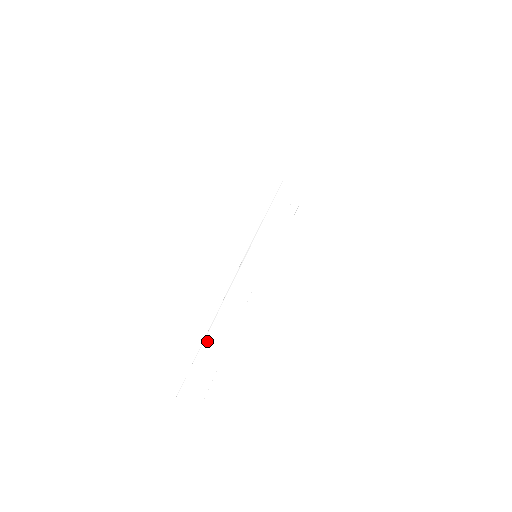
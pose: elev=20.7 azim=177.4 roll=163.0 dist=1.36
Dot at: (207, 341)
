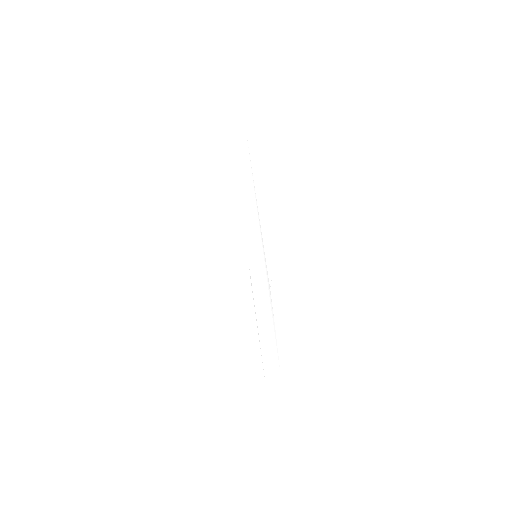
Dot at: (261, 334)
